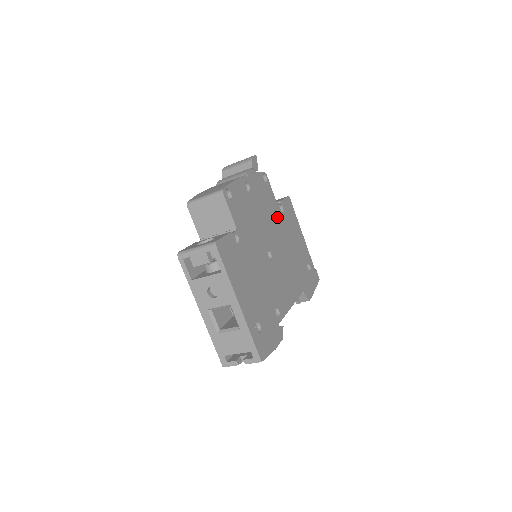
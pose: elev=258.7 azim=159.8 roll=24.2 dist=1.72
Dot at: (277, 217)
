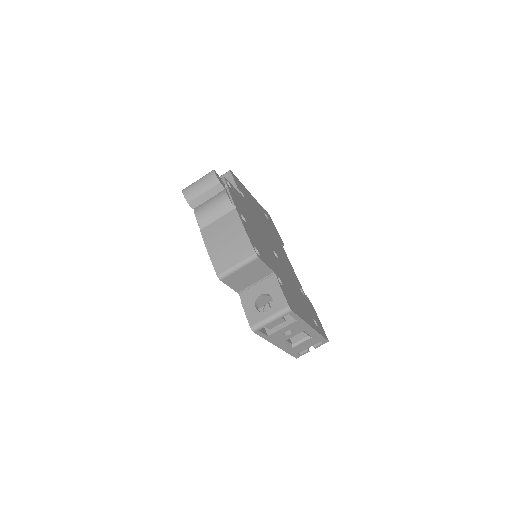
Dot at: (249, 208)
